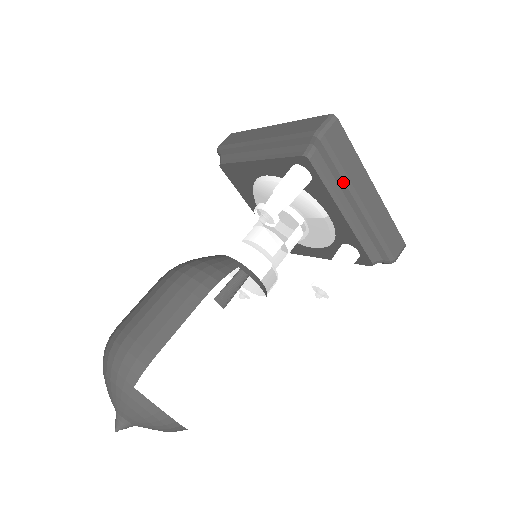
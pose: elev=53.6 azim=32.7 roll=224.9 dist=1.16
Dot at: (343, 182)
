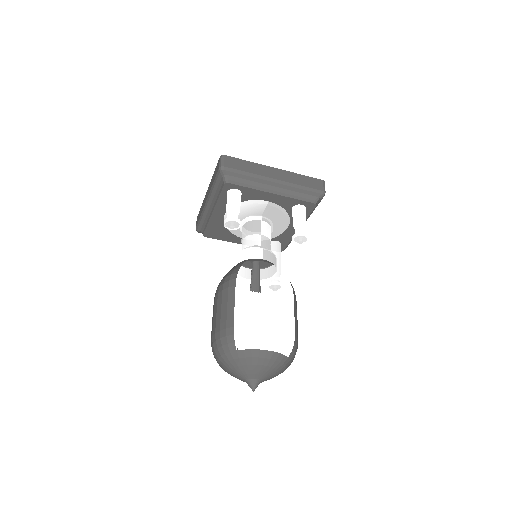
Dot at: (255, 178)
